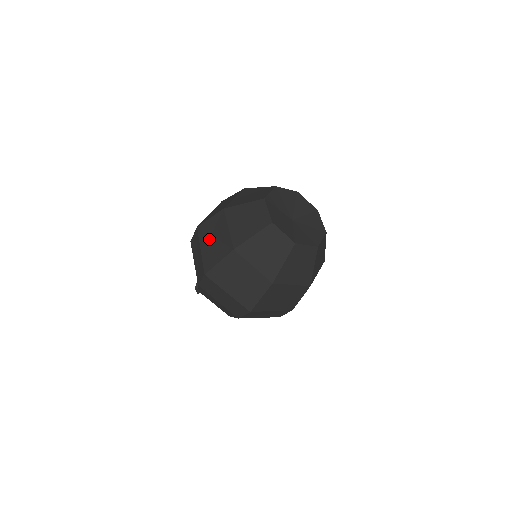
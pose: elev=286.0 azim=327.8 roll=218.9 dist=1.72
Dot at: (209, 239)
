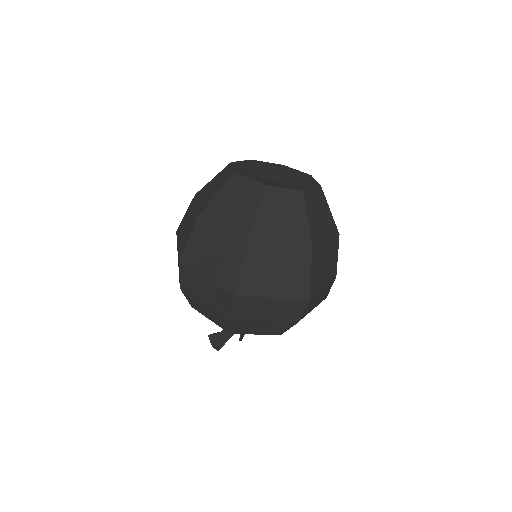
Dot at: (206, 259)
